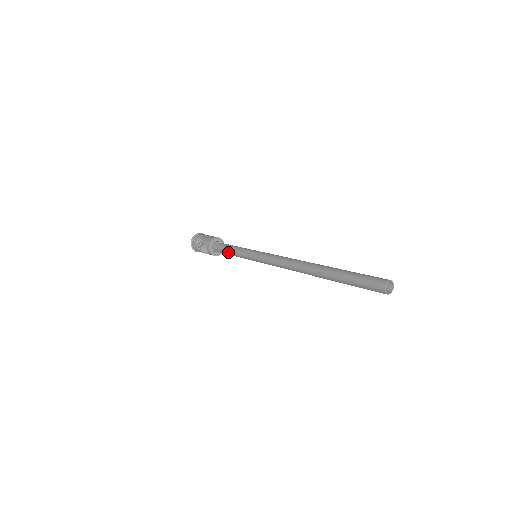
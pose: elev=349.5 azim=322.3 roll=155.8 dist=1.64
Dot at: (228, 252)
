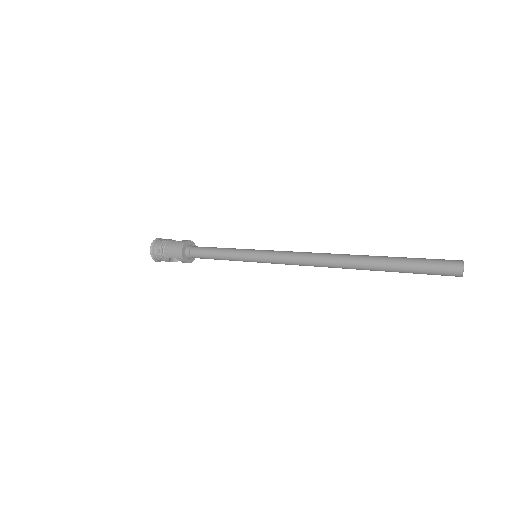
Dot at: (214, 259)
